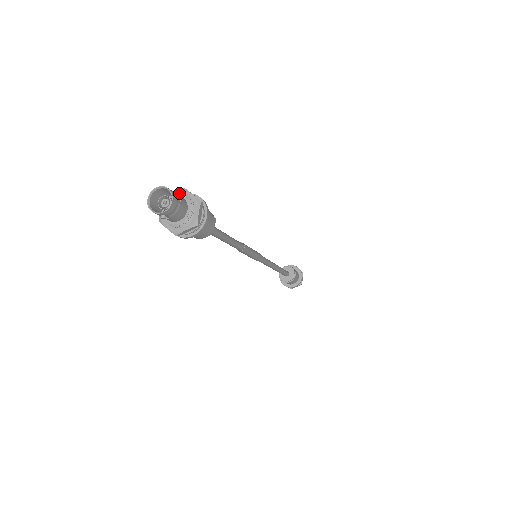
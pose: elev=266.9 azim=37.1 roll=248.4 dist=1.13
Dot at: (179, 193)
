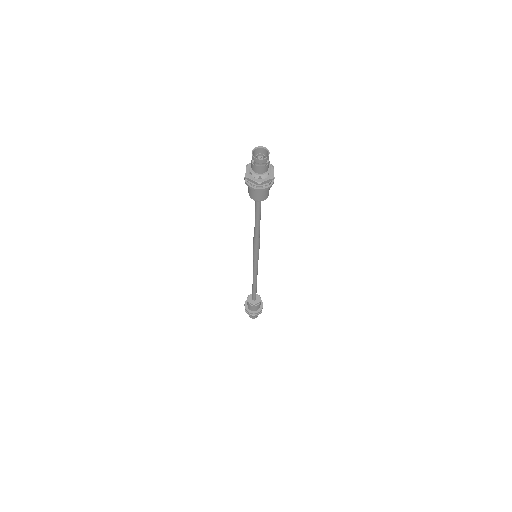
Dot at: (270, 164)
